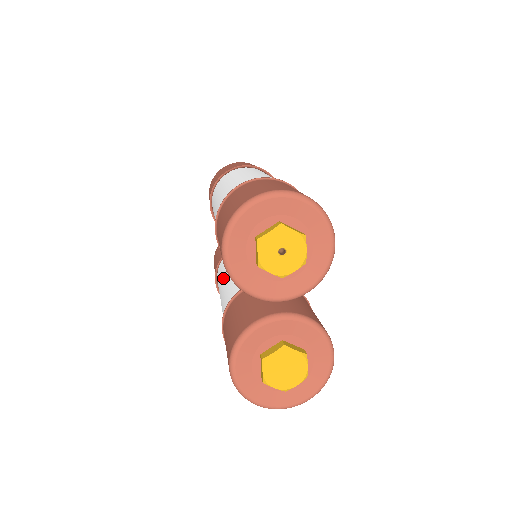
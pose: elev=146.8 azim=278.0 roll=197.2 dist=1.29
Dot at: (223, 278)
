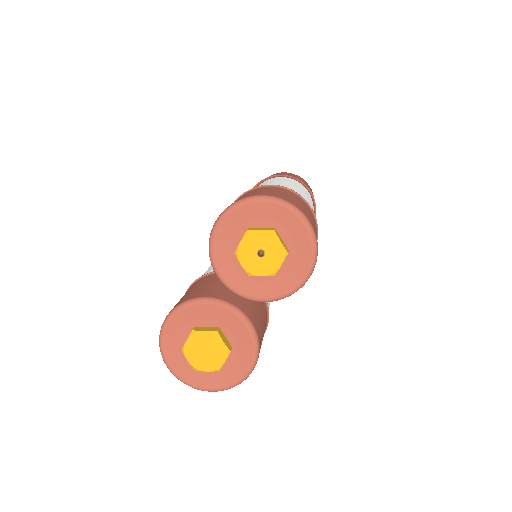
Dot at: occluded
